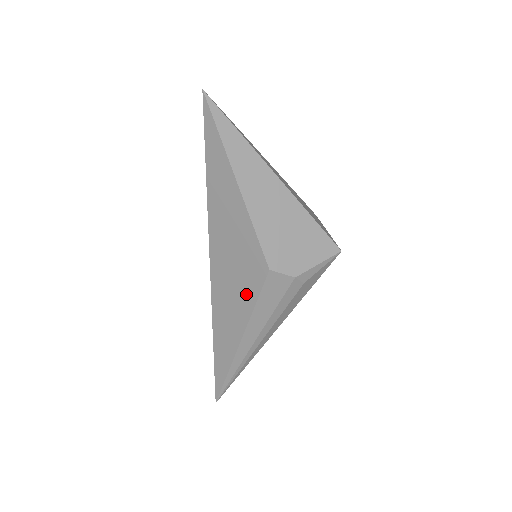
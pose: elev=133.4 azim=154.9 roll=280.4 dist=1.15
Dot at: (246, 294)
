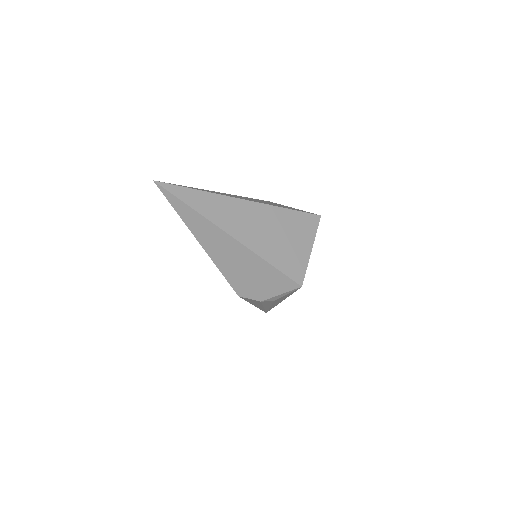
Dot at: occluded
